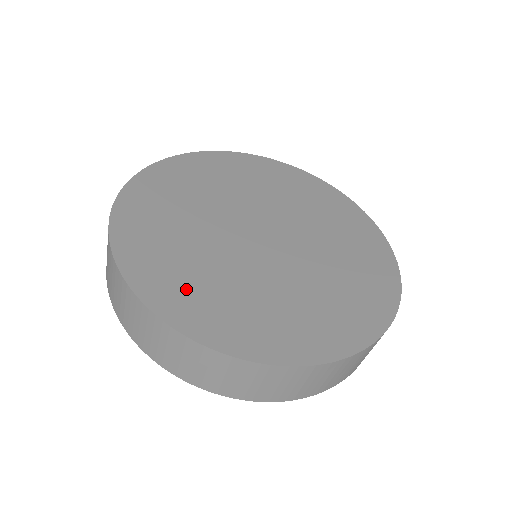
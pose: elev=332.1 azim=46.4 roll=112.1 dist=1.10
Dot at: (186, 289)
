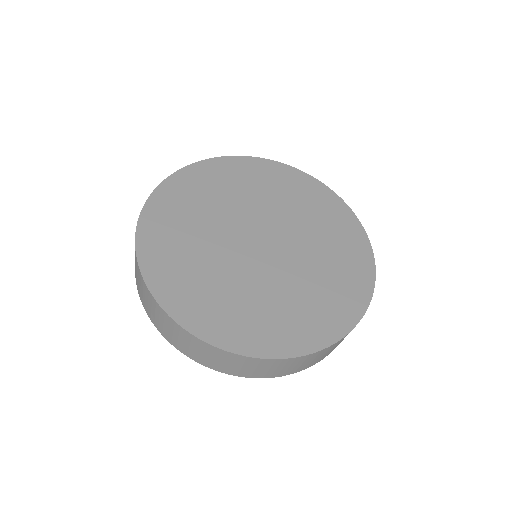
Dot at: (169, 250)
